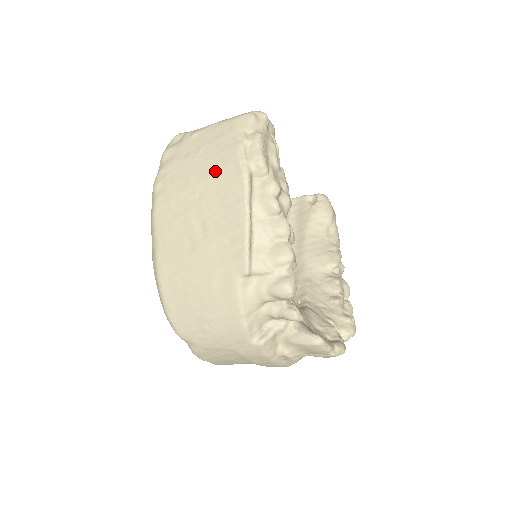
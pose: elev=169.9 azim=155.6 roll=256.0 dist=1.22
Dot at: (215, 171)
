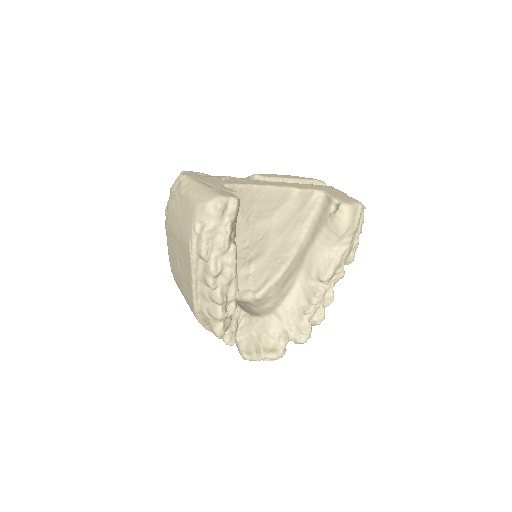
Dot at: (182, 239)
